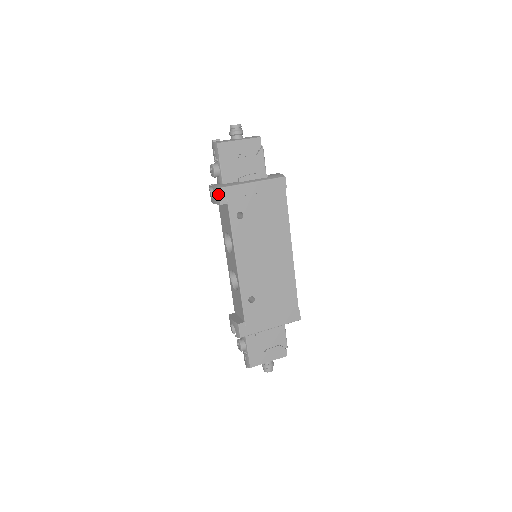
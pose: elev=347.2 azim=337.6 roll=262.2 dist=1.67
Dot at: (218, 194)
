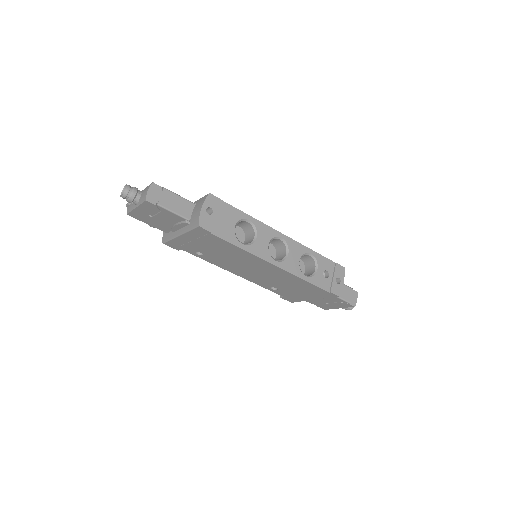
Dot at: (168, 245)
